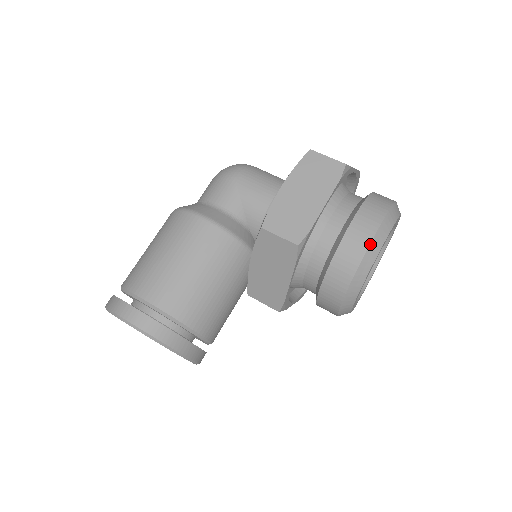
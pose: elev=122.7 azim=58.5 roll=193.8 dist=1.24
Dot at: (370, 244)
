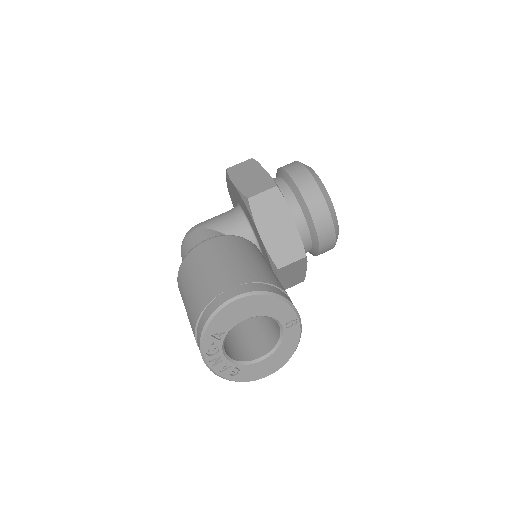
Dot at: (306, 168)
